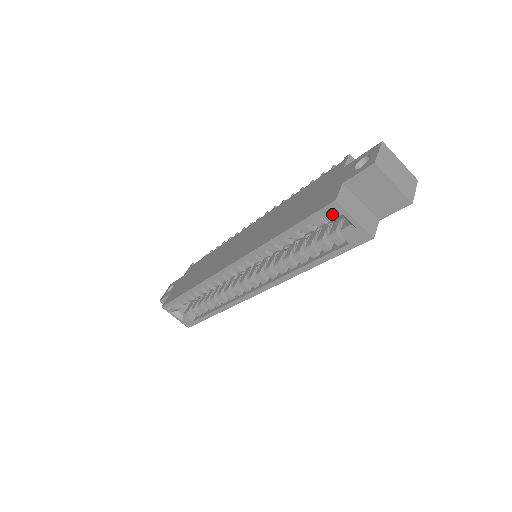
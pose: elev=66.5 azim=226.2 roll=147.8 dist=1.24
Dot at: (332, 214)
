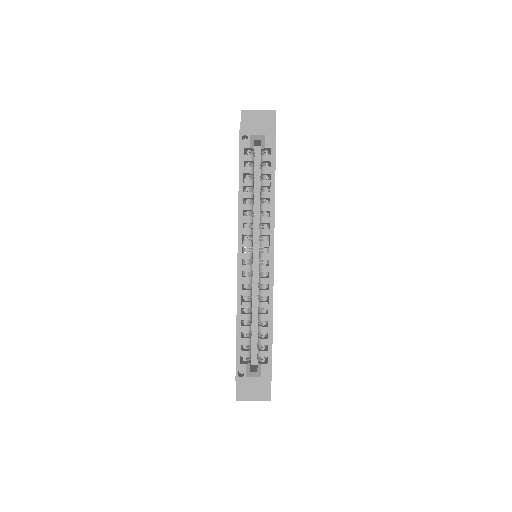
Dot at: (247, 141)
